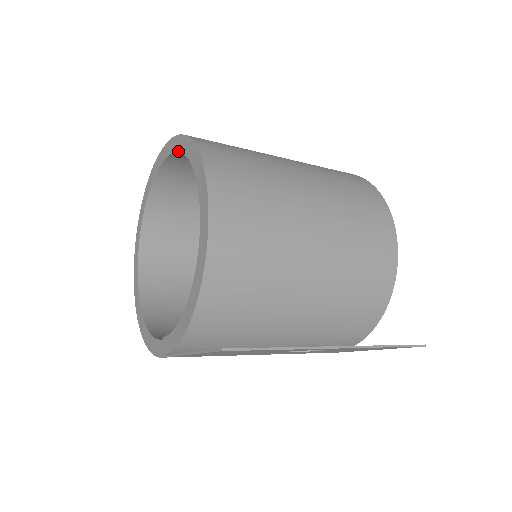
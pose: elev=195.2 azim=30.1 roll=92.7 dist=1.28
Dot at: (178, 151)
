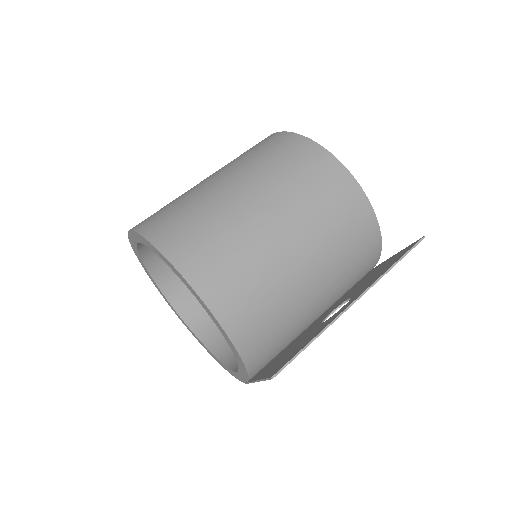
Dot at: occluded
